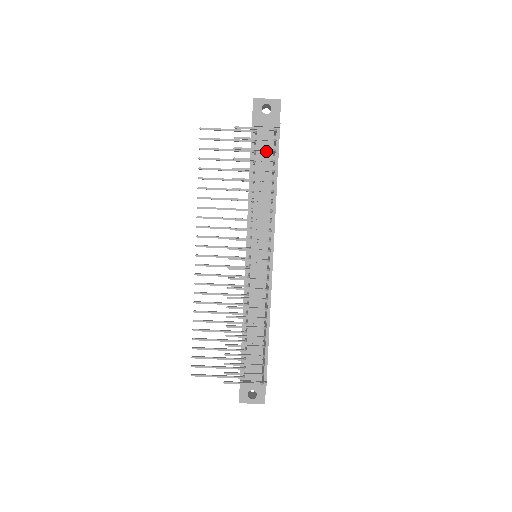
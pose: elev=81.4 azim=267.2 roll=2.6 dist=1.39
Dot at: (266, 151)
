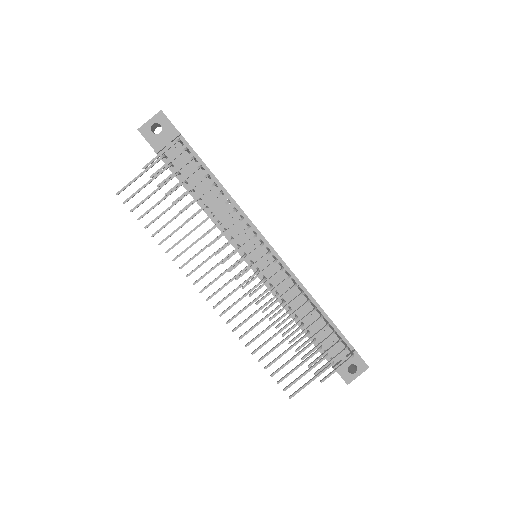
Dot at: (187, 164)
